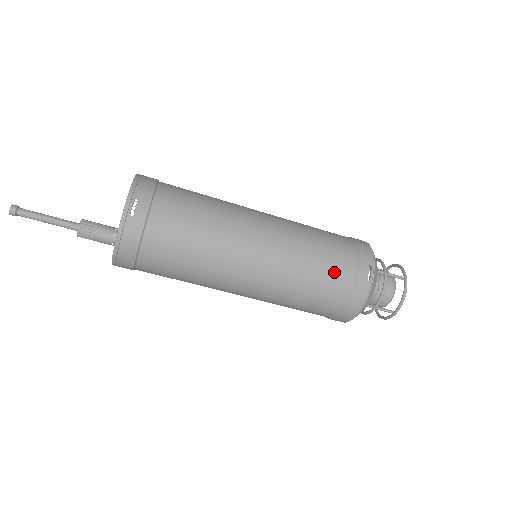
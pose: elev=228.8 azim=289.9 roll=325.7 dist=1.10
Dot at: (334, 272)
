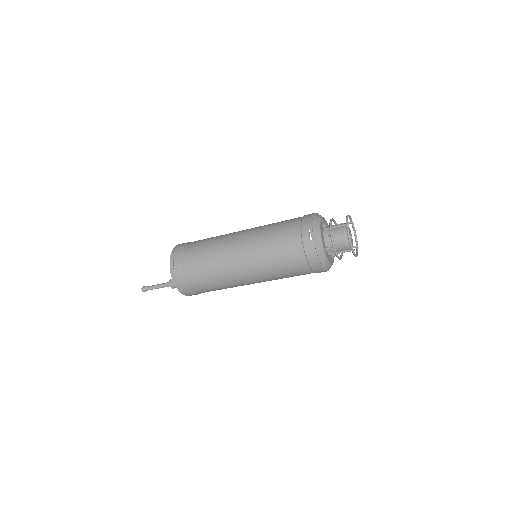
Dot at: (287, 246)
